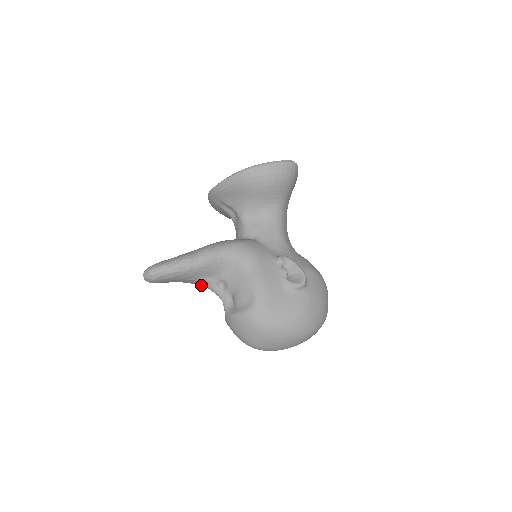
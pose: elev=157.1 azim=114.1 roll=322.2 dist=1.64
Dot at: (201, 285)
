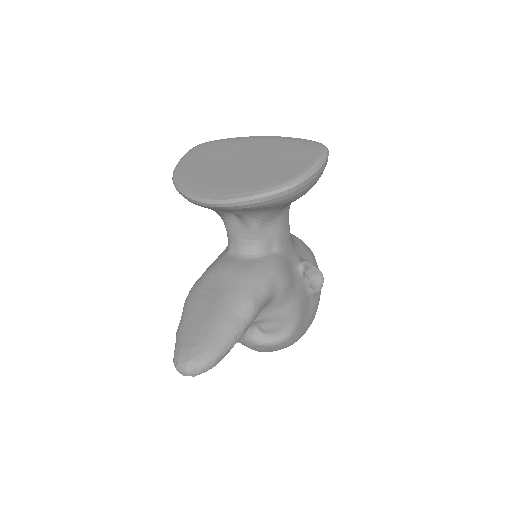
Dot at: occluded
